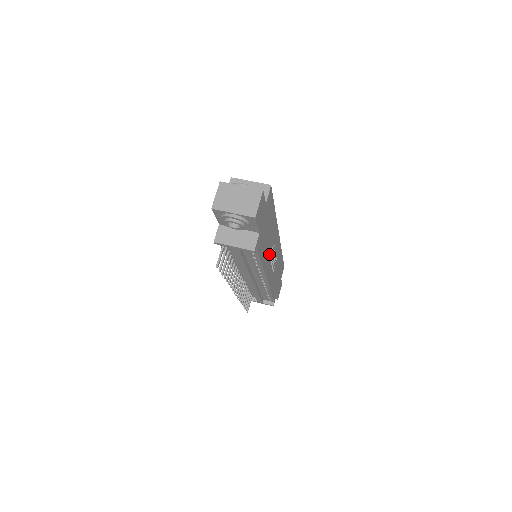
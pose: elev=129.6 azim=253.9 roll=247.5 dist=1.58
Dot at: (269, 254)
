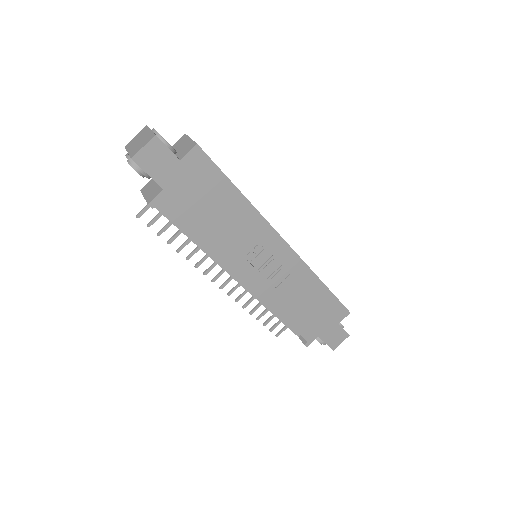
Dot at: (238, 246)
